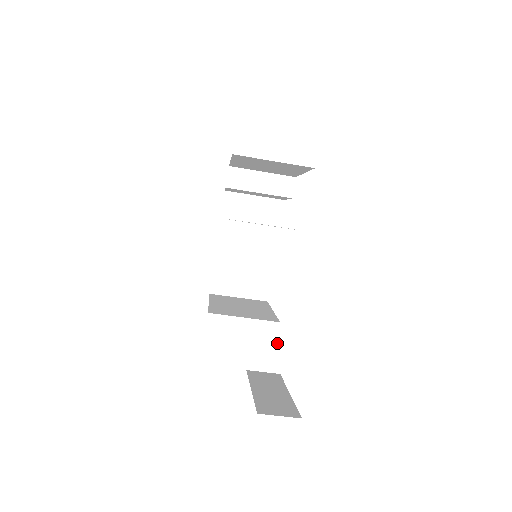
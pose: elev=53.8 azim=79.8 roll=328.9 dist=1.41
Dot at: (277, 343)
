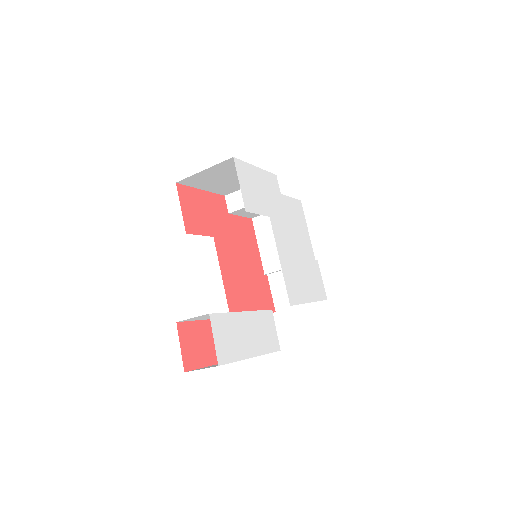
Dot at: occluded
